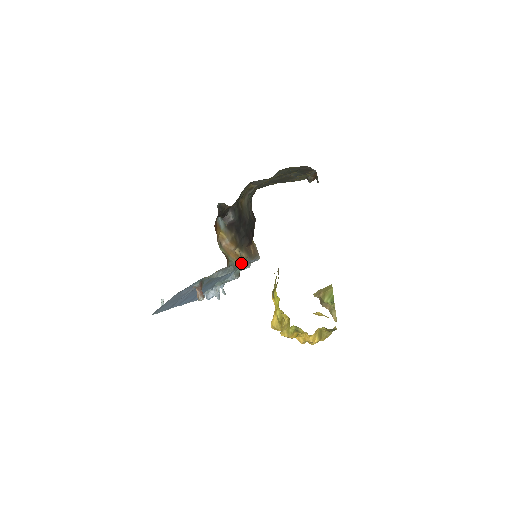
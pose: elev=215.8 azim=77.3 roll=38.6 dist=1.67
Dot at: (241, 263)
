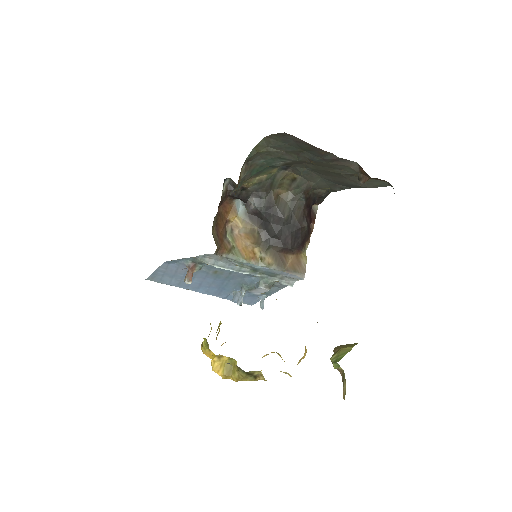
Dot at: (257, 266)
